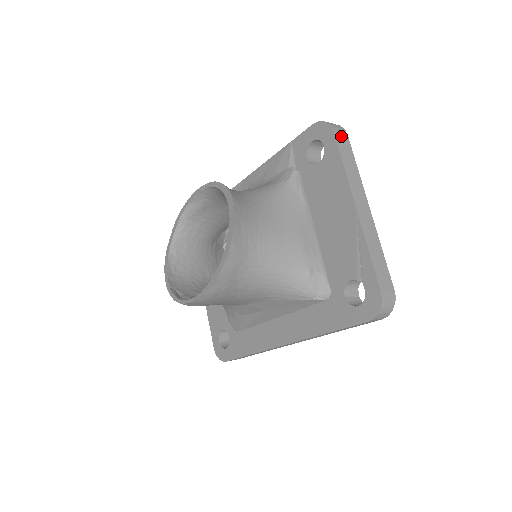
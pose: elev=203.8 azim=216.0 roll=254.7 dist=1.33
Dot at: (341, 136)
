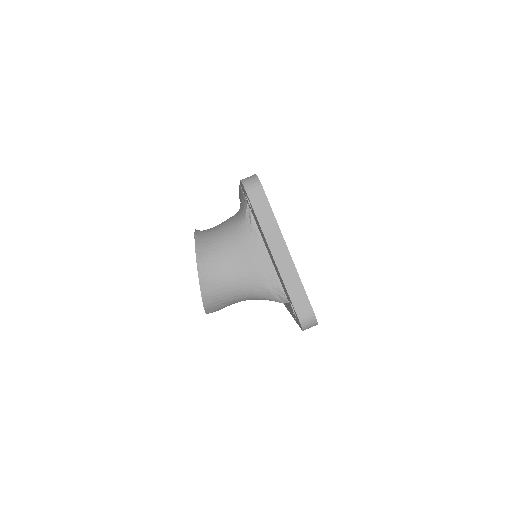
Dot at: (256, 195)
